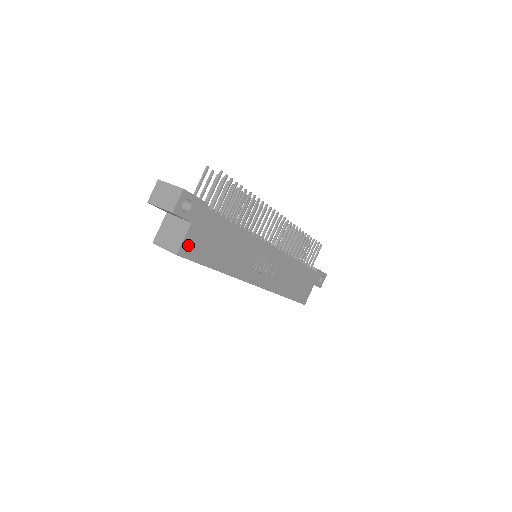
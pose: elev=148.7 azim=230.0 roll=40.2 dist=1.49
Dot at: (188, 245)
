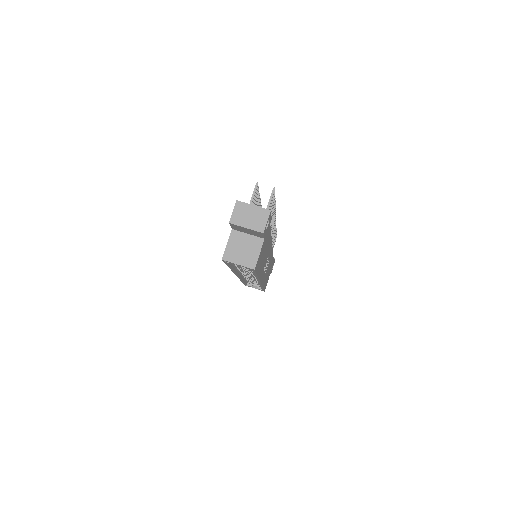
Dot at: (258, 259)
